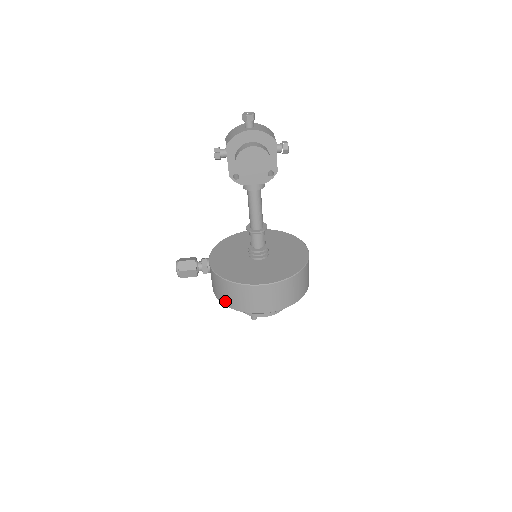
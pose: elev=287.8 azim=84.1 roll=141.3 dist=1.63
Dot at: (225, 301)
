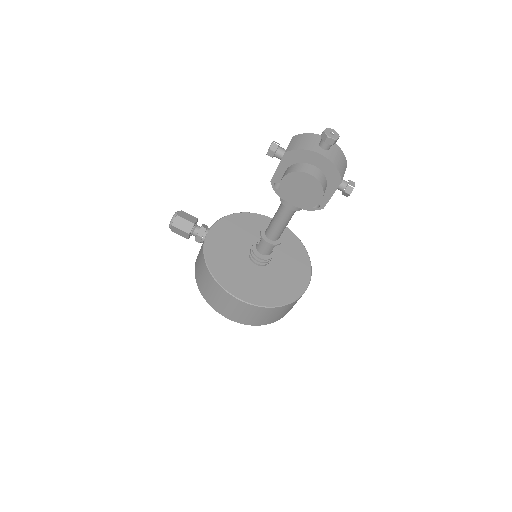
Dot at: (199, 282)
